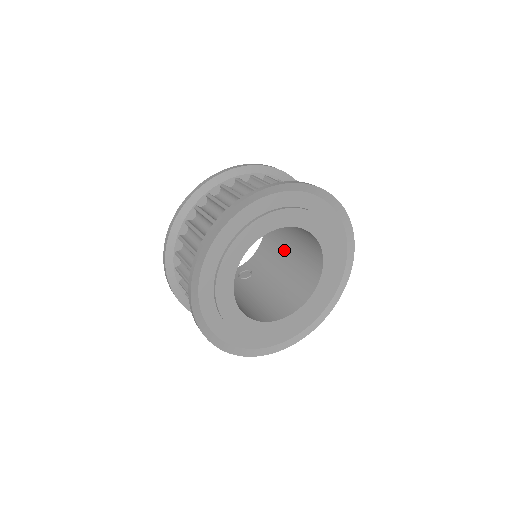
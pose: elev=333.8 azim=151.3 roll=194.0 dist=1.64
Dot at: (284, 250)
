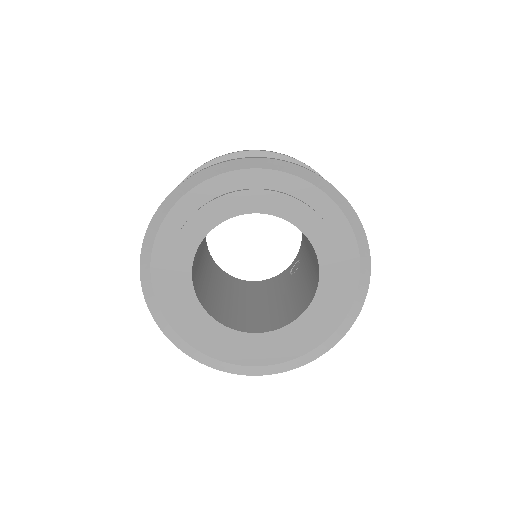
Dot at: occluded
